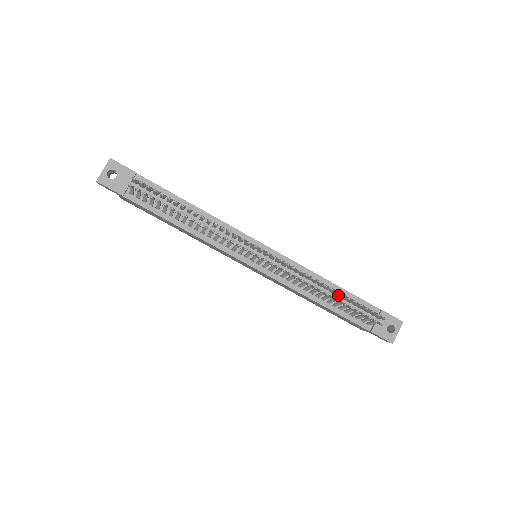
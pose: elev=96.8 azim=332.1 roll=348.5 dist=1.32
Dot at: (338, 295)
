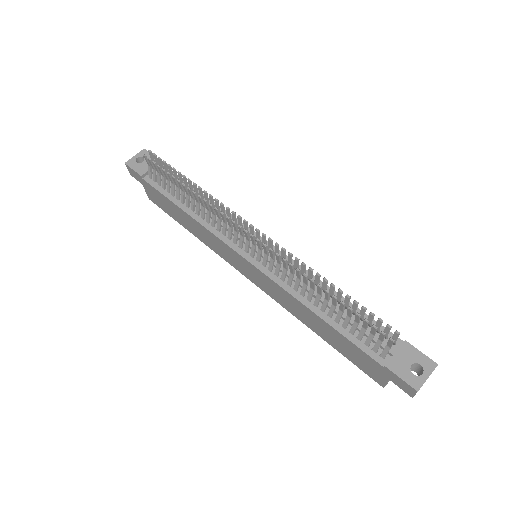
Dot at: (337, 296)
